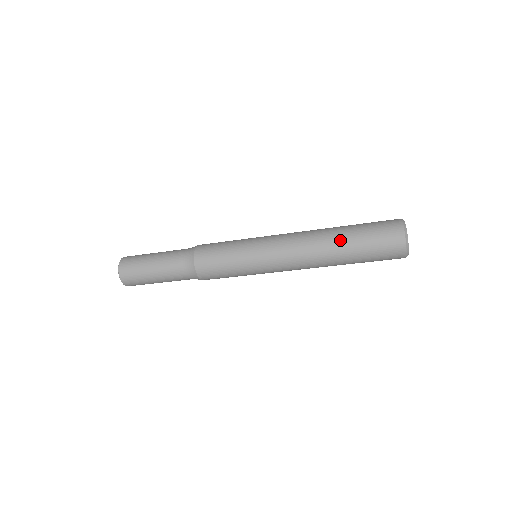
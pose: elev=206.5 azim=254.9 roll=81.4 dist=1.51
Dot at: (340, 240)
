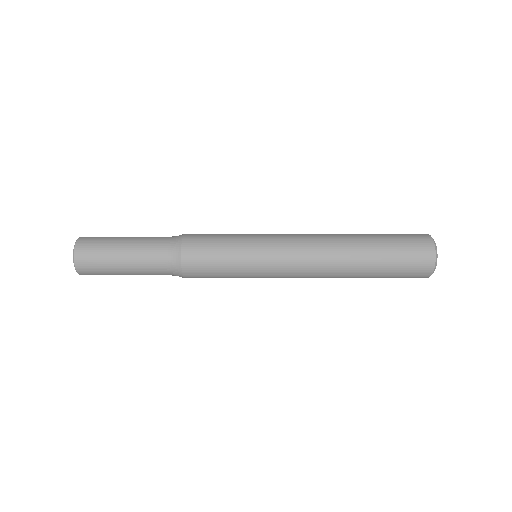
Dot at: (360, 277)
